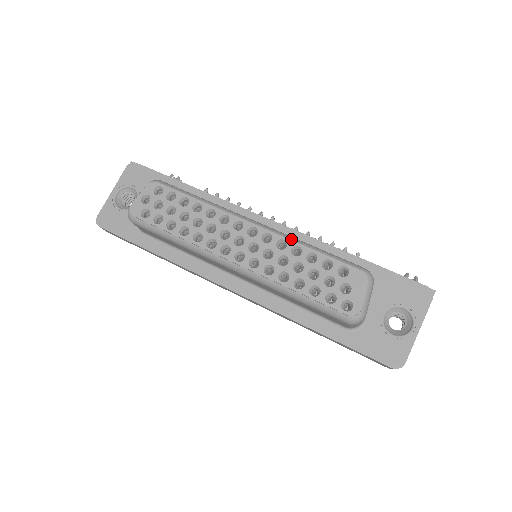
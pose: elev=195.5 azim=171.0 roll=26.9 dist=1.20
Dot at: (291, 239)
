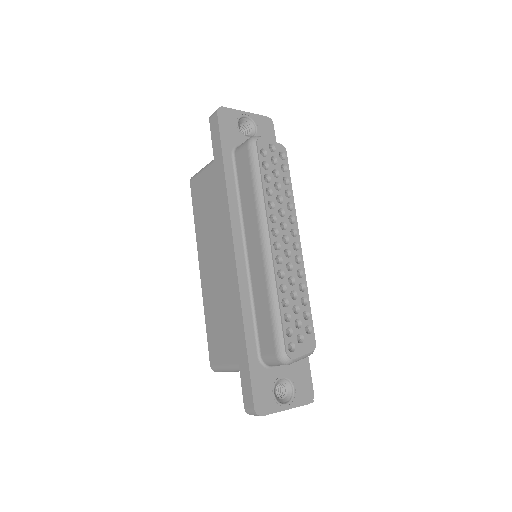
Dot at: occluded
